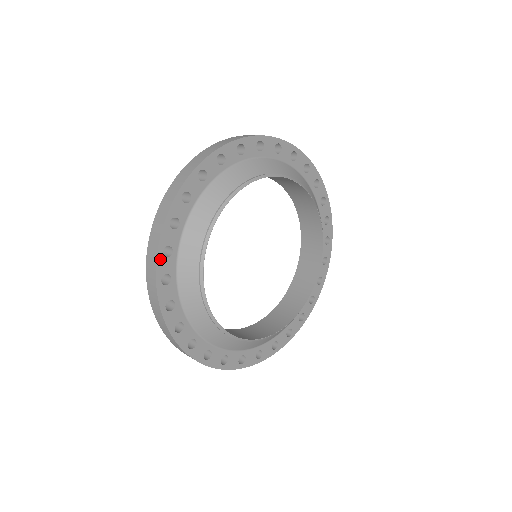
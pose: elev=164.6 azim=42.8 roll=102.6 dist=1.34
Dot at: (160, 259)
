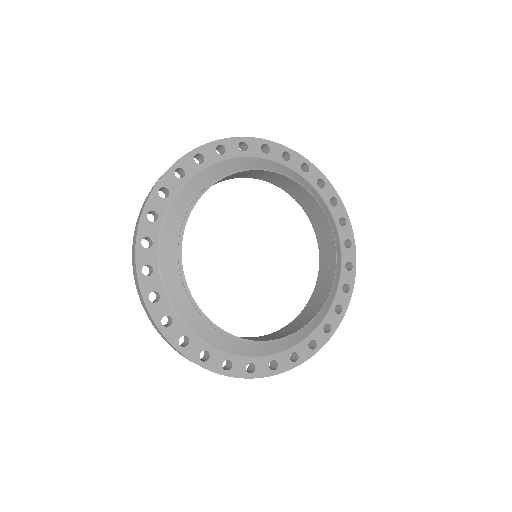
Dot at: (139, 249)
